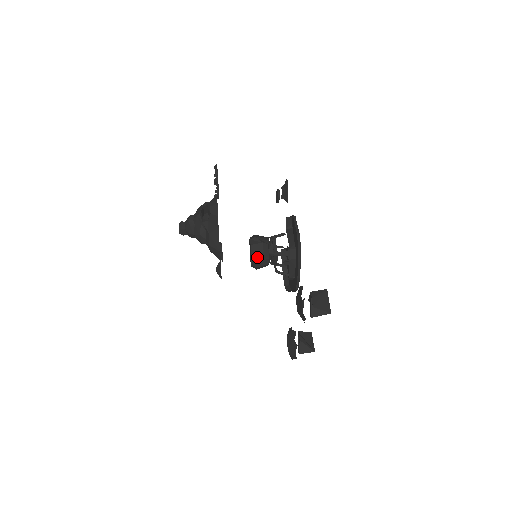
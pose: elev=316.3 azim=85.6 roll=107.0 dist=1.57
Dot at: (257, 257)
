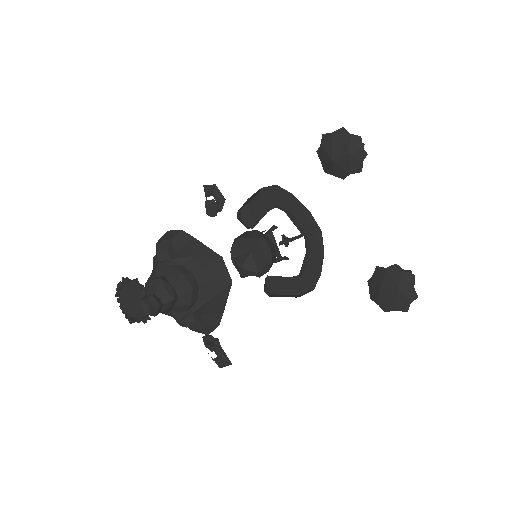
Dot at: (259, 236)
